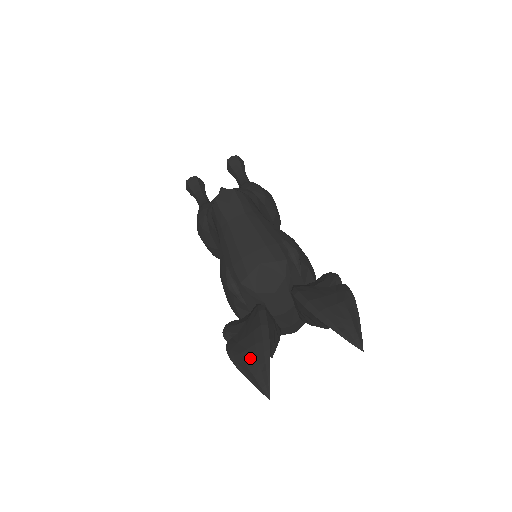
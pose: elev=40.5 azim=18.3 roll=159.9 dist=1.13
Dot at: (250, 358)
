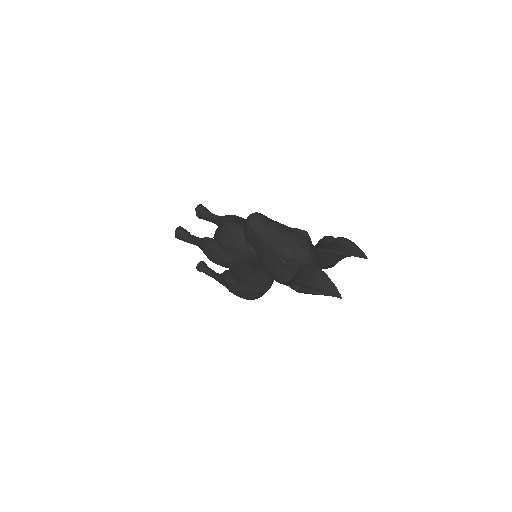
Dot at: (321, 287)
